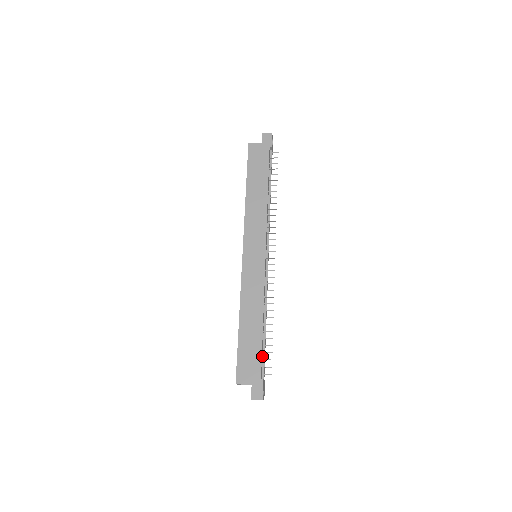
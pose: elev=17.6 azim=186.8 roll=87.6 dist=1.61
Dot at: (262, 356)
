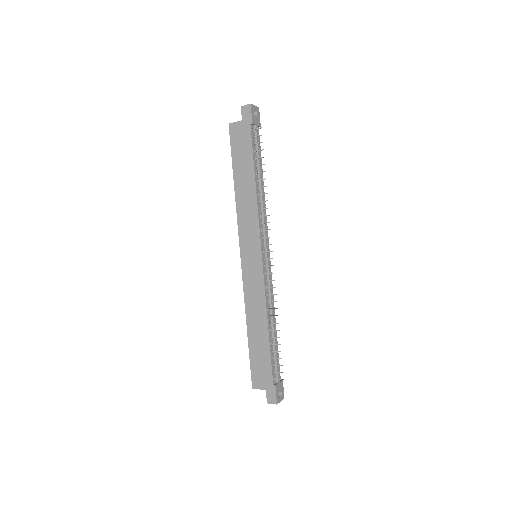
Dot at: (273, 361)
